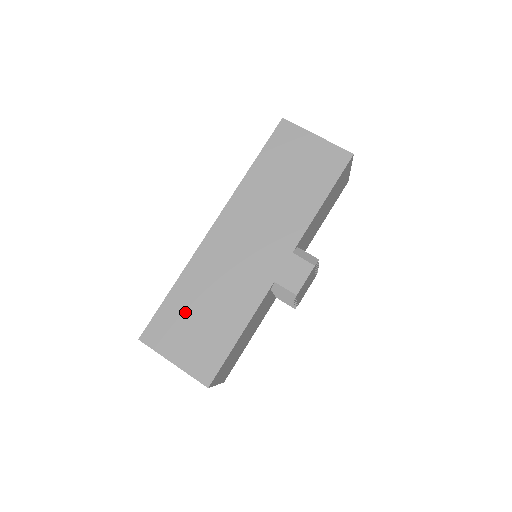
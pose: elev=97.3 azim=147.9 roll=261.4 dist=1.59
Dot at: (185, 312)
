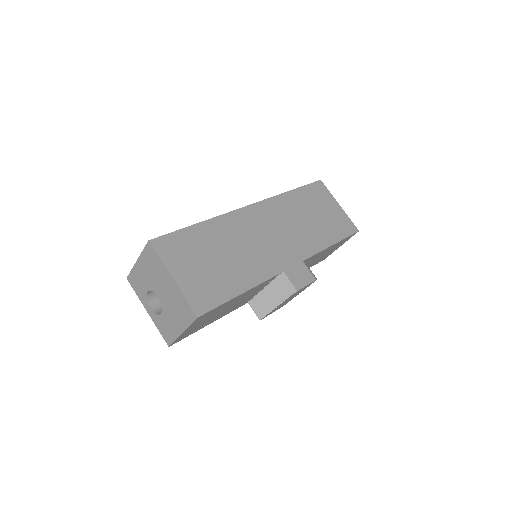
Dot at: (202, 247)
